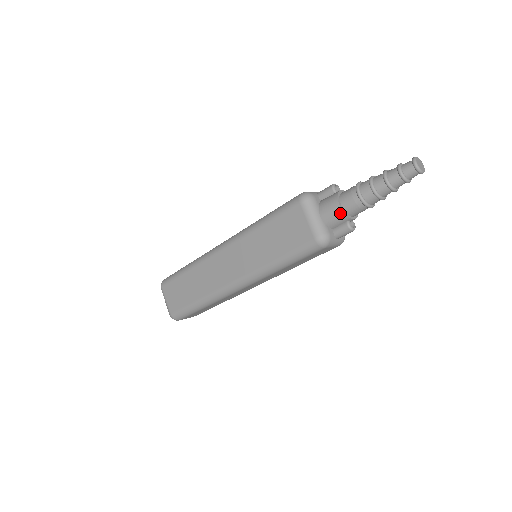
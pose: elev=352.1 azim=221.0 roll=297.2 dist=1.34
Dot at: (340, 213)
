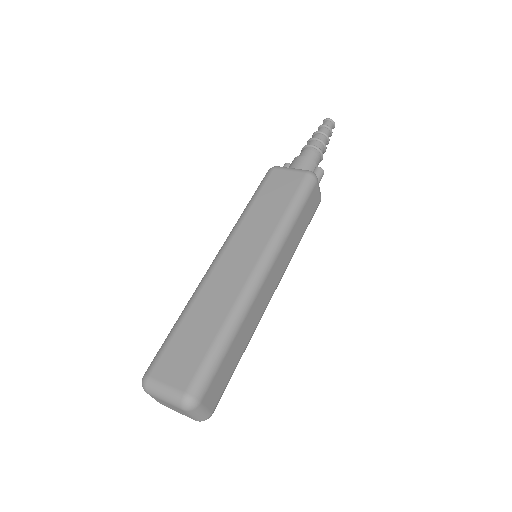
Dot at: (308, 160)
